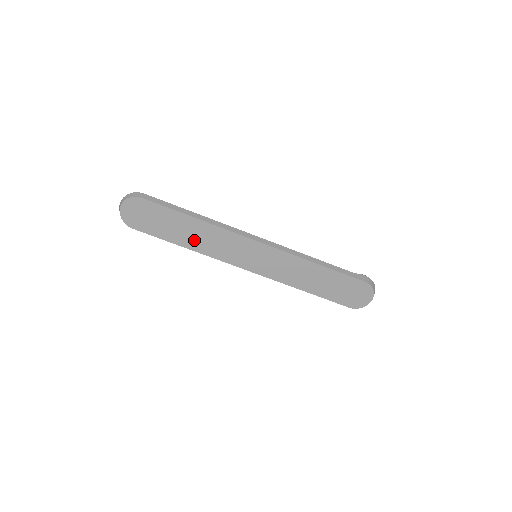
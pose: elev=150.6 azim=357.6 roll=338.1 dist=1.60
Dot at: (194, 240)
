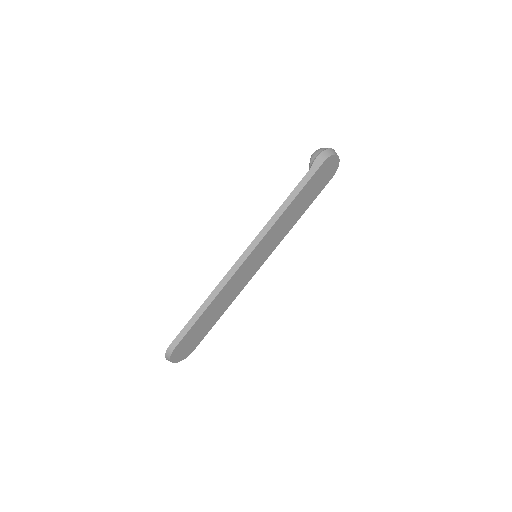
Dot at: (222, 307)
